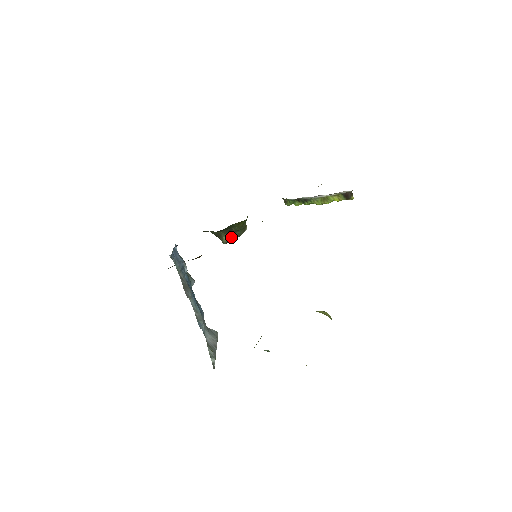
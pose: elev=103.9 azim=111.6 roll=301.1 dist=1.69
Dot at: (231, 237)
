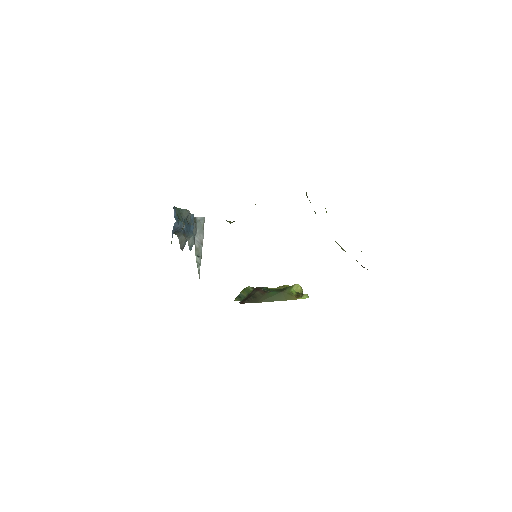
Dot at: occluded
